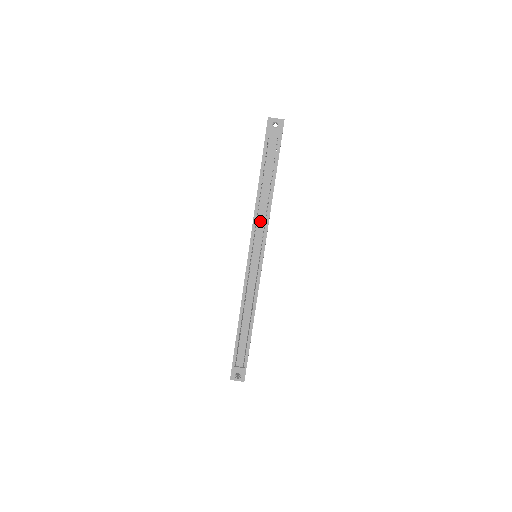
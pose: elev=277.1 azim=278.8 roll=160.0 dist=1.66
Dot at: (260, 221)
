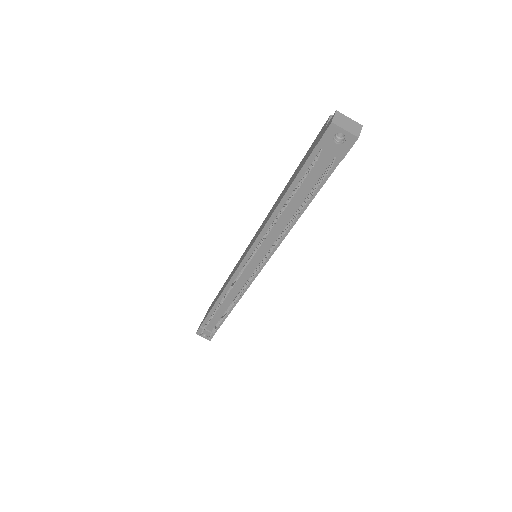
Dot at: (270, 237)
